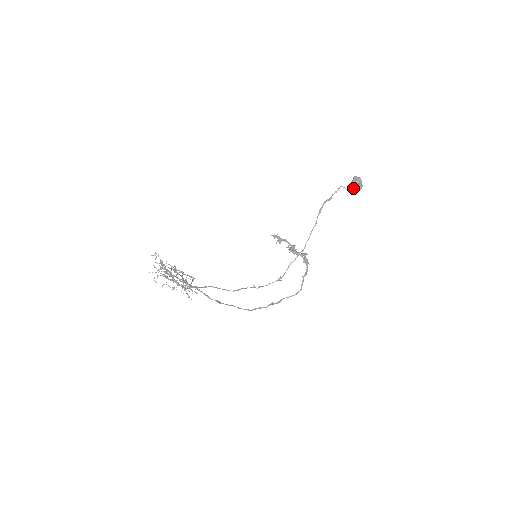
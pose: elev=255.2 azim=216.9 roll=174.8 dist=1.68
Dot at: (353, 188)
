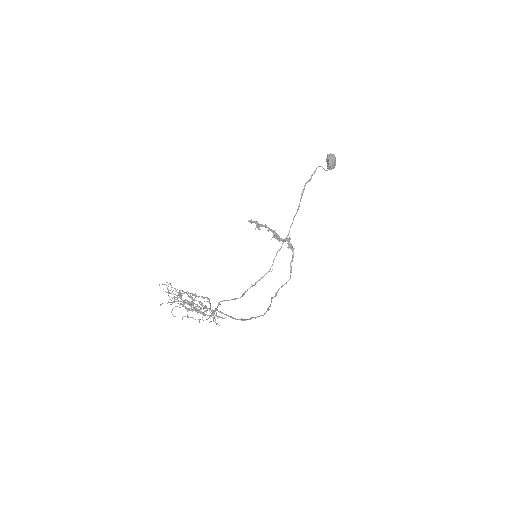
Dot at: (330, 167)
